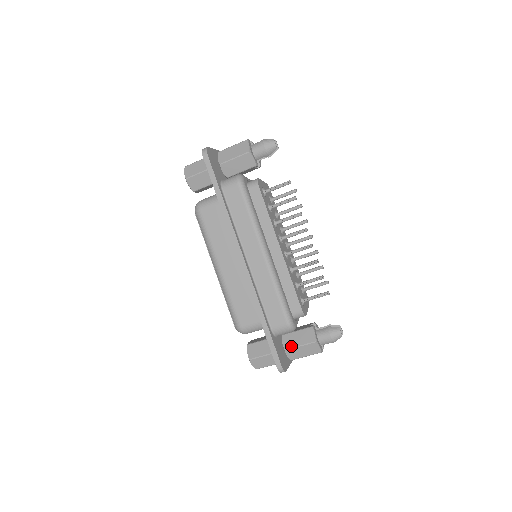
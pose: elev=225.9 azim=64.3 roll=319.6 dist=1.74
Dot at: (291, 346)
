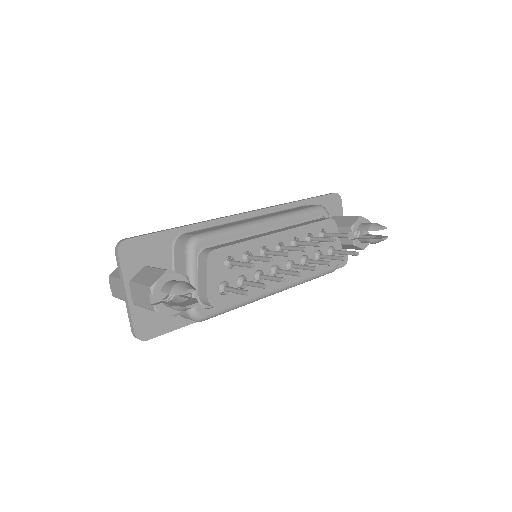
Dot at: occluded
